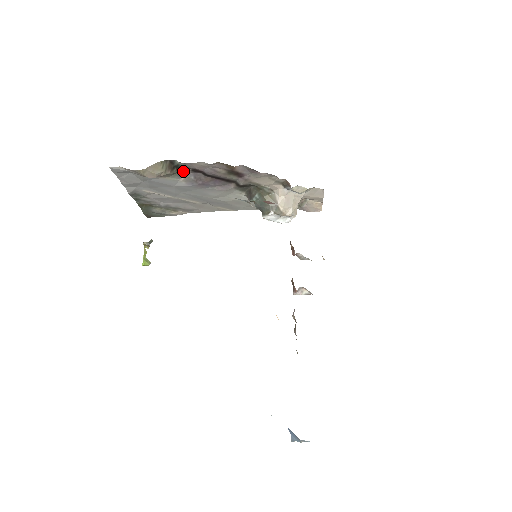
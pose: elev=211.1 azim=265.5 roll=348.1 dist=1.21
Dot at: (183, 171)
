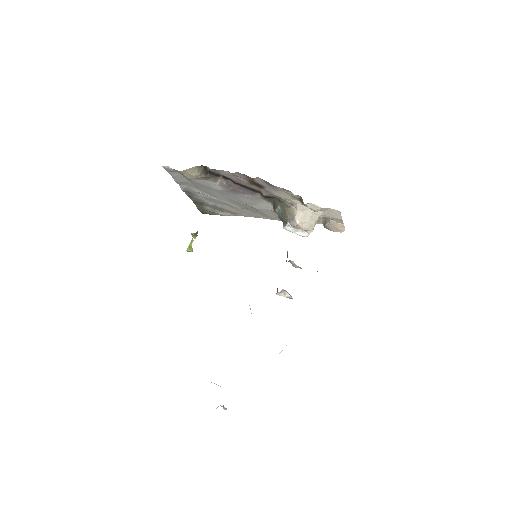
Dot at: (216, 177)
